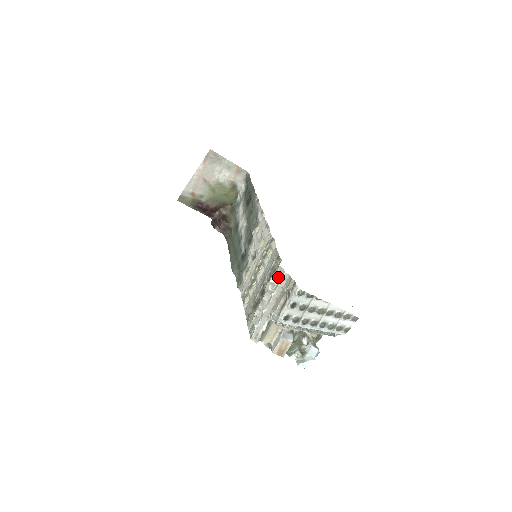
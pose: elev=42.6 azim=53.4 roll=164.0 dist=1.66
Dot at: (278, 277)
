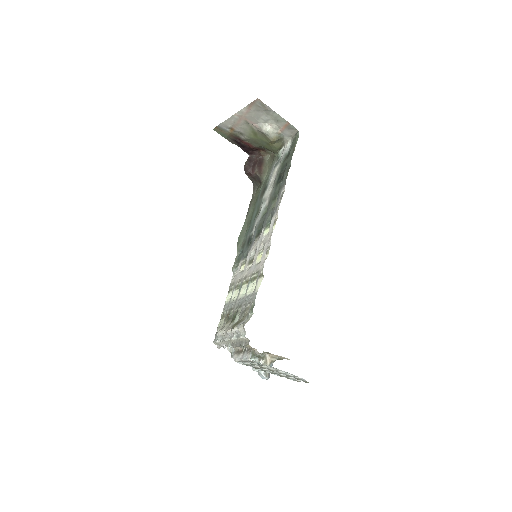
Dot at: (241, 332)
